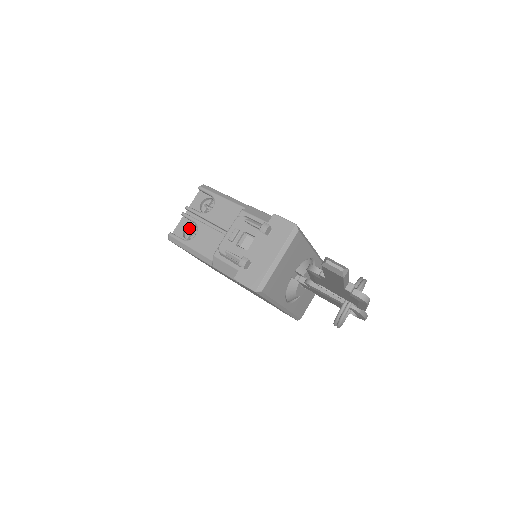
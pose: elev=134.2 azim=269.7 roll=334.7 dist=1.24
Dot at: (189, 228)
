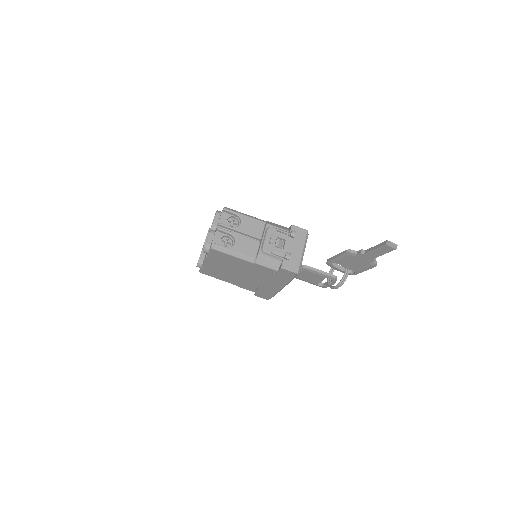
Dot at: (223, 239)
